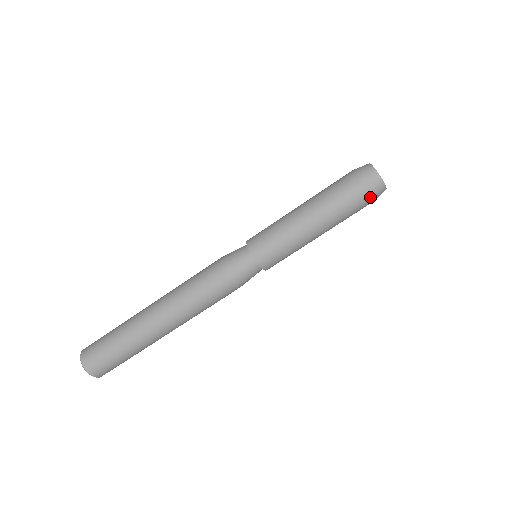
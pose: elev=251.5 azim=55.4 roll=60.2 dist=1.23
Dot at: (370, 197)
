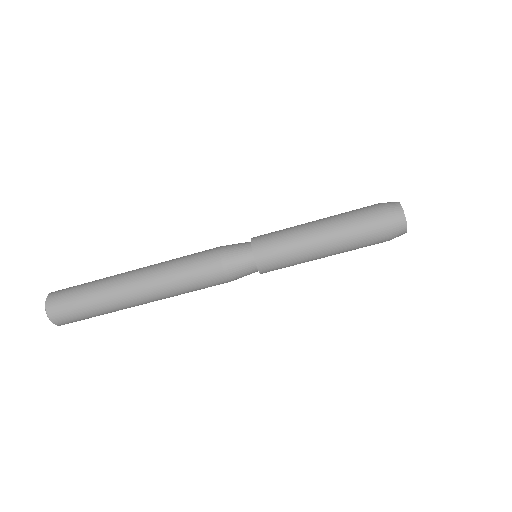
Dot at: (388, 229)
